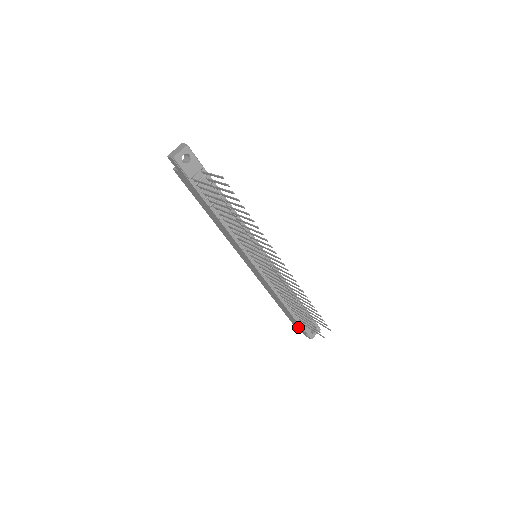
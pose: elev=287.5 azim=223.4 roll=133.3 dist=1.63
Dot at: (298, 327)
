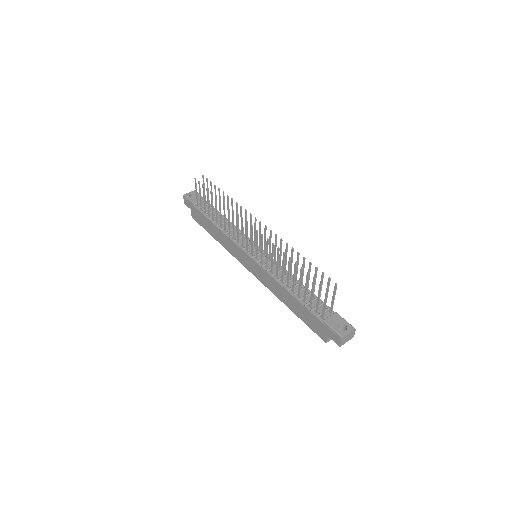
Dot at: (326, 335)
